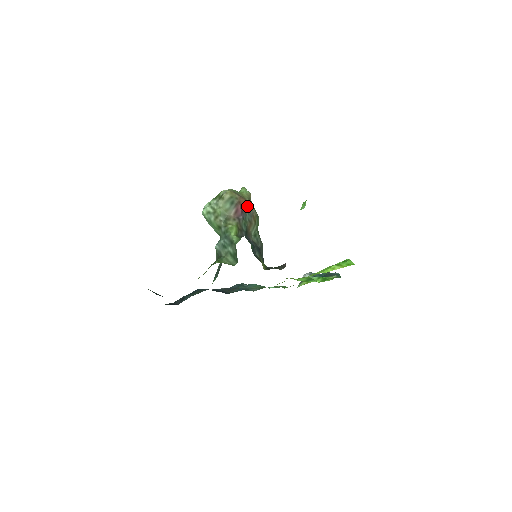
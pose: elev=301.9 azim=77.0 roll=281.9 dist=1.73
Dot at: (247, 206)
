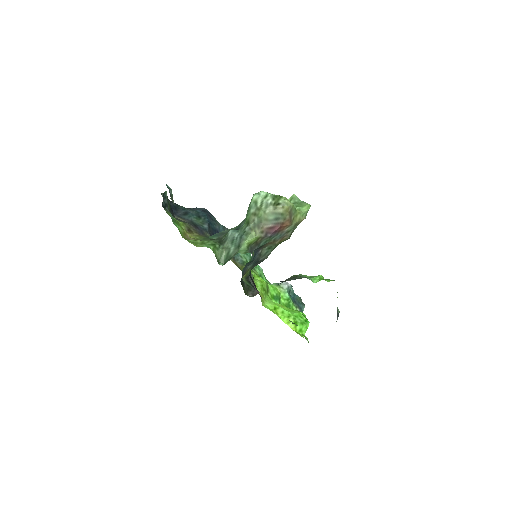
Dot at: (287, 229)
